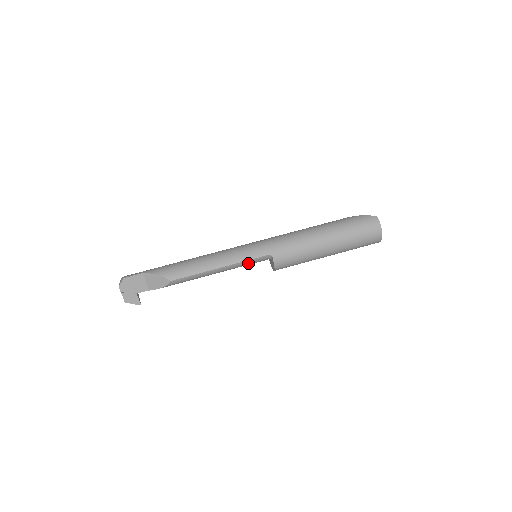
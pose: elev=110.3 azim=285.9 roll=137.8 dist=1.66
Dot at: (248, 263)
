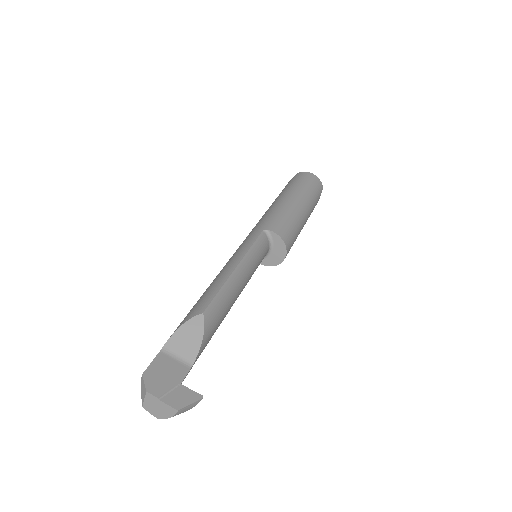
Dot at: (256, 252)
